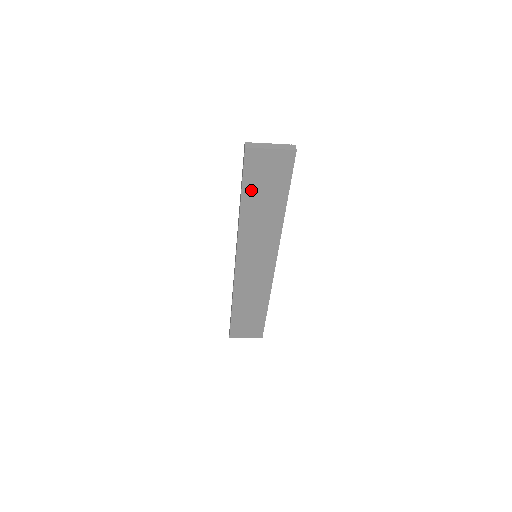
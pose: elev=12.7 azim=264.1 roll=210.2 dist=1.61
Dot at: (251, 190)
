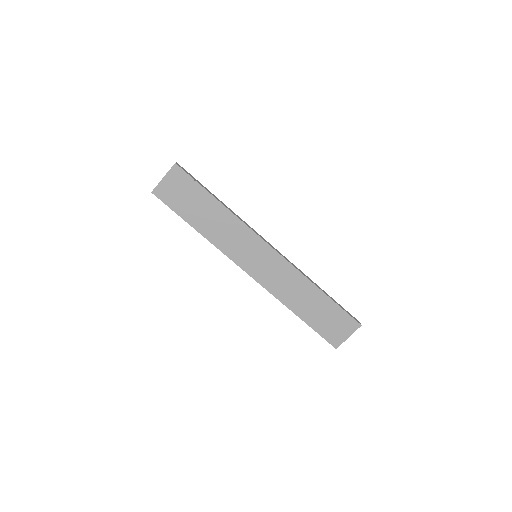
Dot at: (187, 213)
